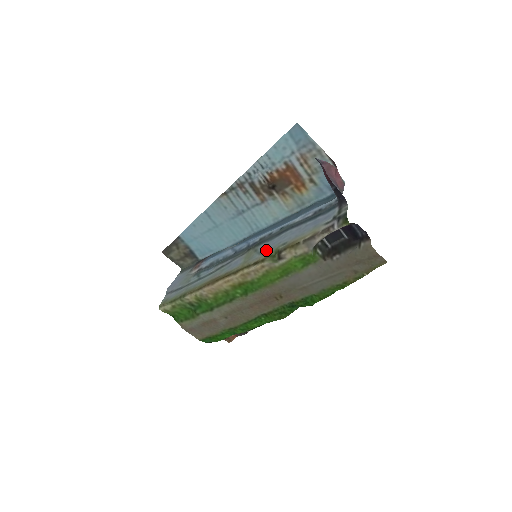
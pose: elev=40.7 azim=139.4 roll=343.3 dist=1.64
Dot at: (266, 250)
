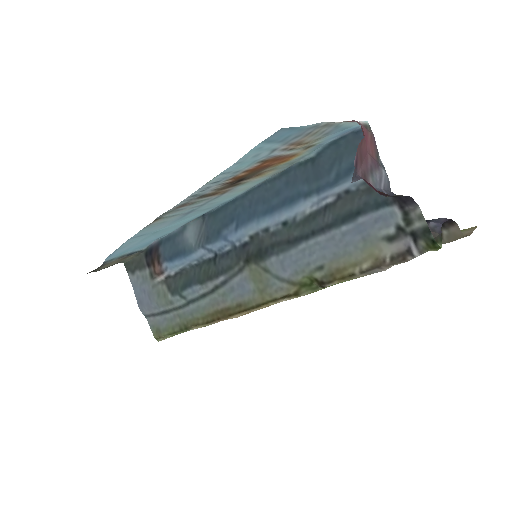
Dot at: (289, 275)
